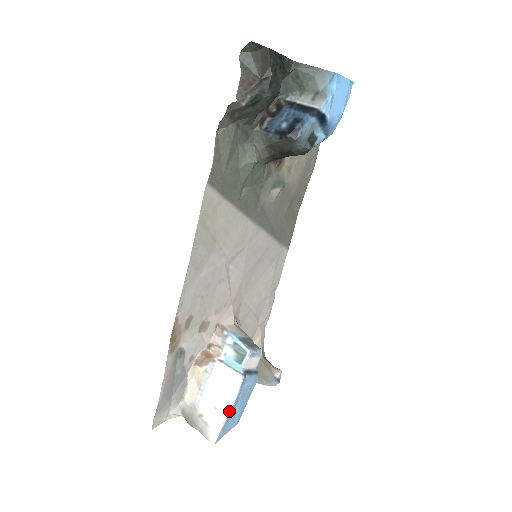
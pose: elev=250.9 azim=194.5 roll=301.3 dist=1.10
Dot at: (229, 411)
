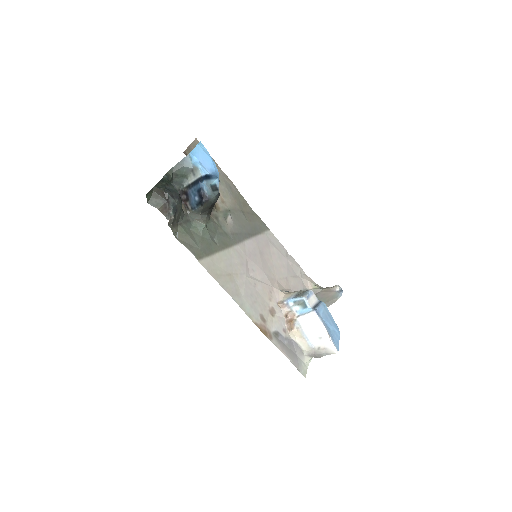
Dot at: (326, 332)
